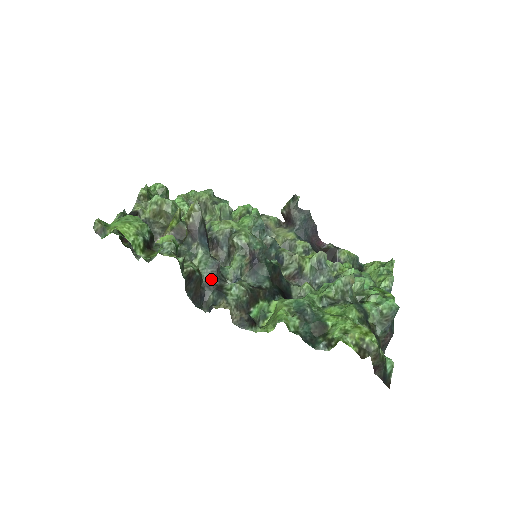
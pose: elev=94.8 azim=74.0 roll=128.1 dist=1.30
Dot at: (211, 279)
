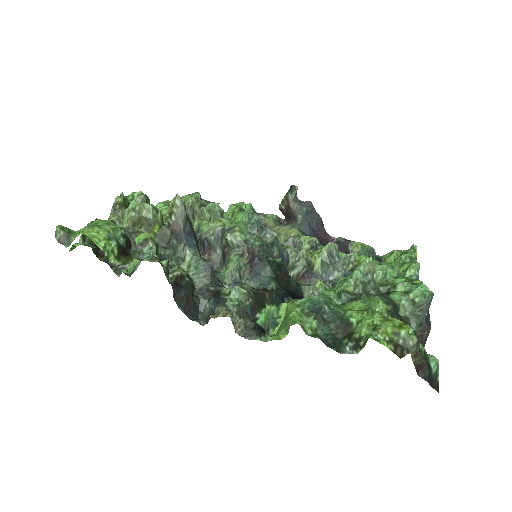
Dot at: (205, 285)
